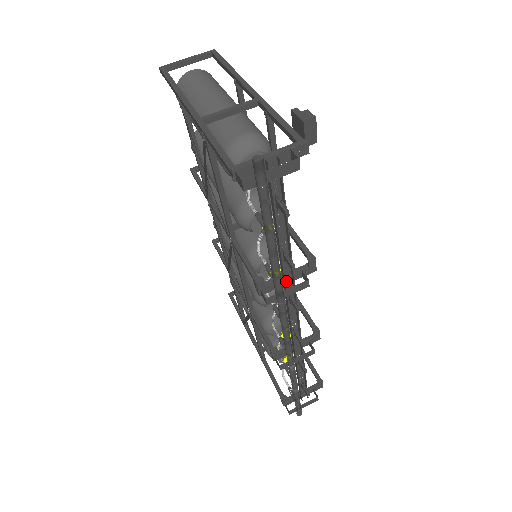
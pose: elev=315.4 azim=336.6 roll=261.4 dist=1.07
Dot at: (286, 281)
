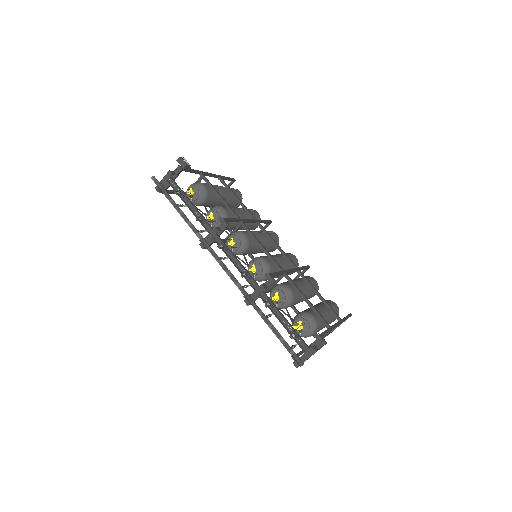
Dot at: (214, 236)
